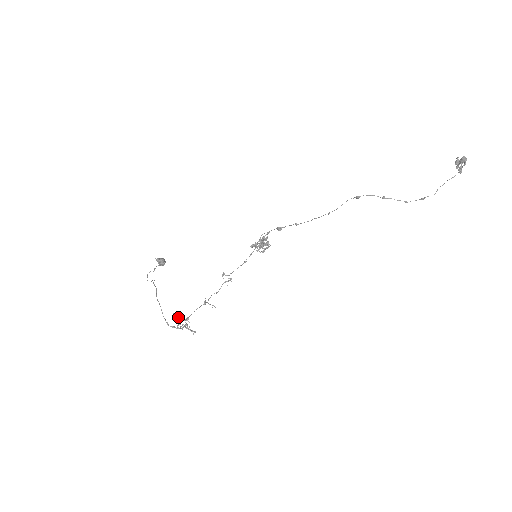
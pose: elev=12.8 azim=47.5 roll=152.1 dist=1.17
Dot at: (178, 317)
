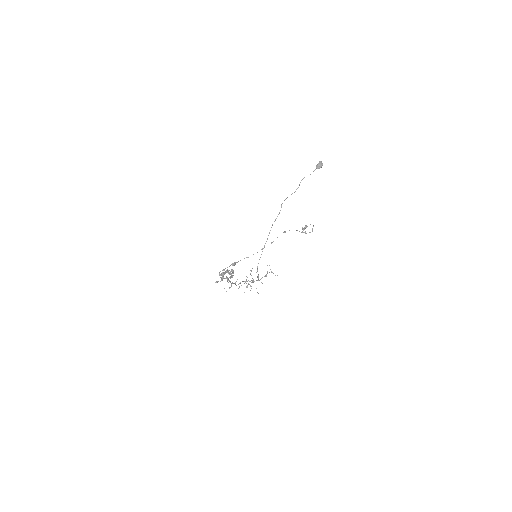
Dot at: (251, 275)
